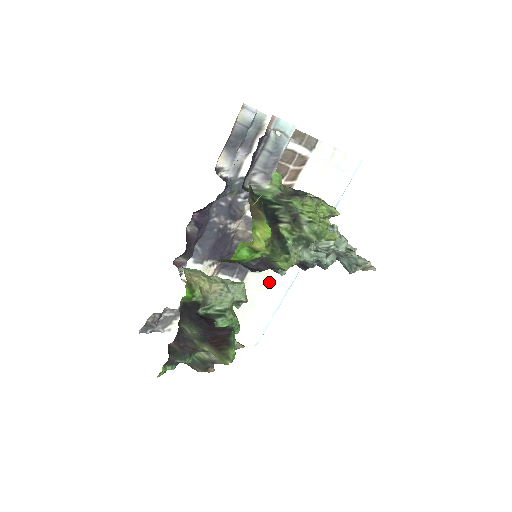
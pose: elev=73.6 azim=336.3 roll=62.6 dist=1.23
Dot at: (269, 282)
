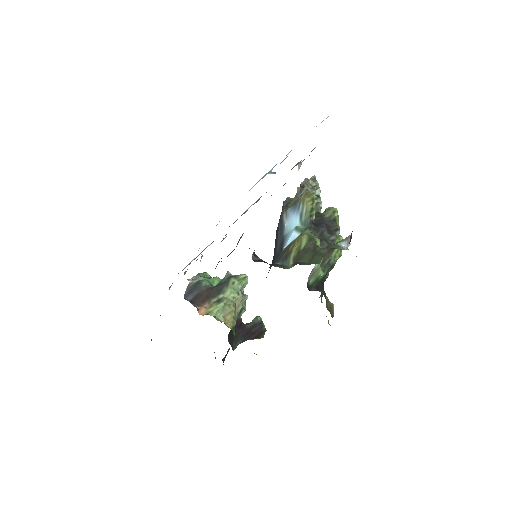
Dot at: occluded
